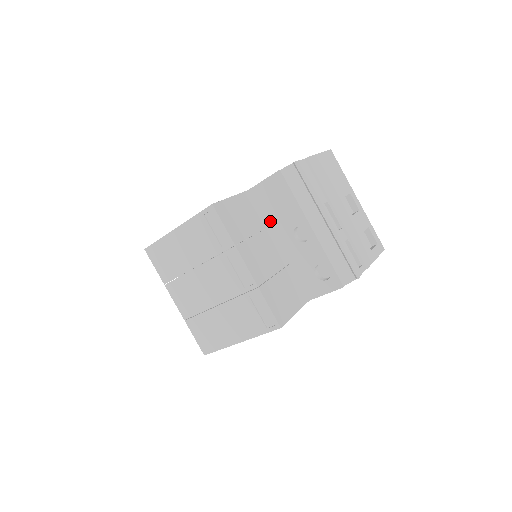
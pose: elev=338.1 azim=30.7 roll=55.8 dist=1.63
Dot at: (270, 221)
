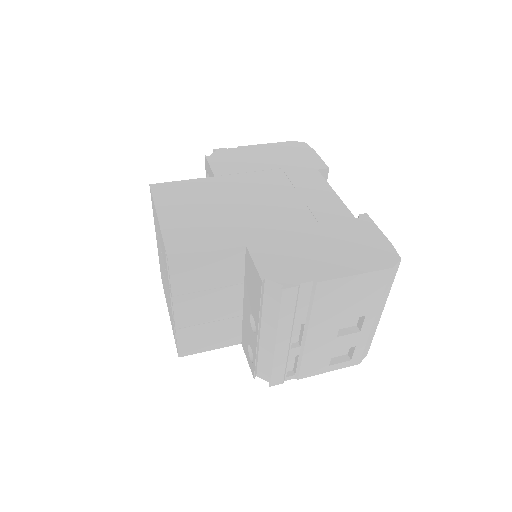
Dot at: (246, 283)
